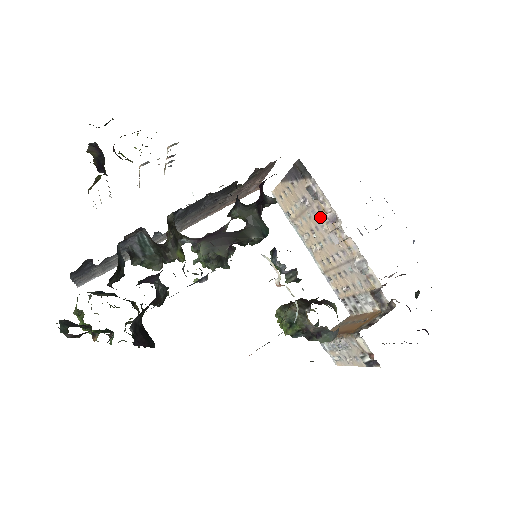
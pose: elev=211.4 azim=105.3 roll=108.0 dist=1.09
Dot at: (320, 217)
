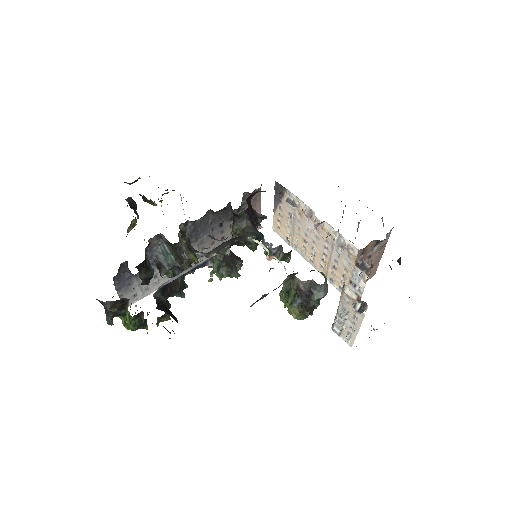
Dot at: (303, 221)
